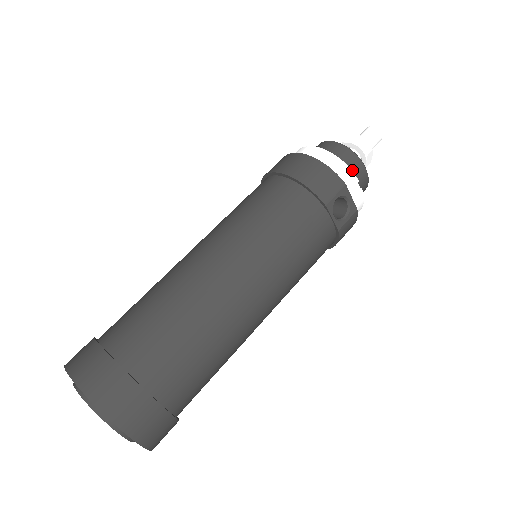
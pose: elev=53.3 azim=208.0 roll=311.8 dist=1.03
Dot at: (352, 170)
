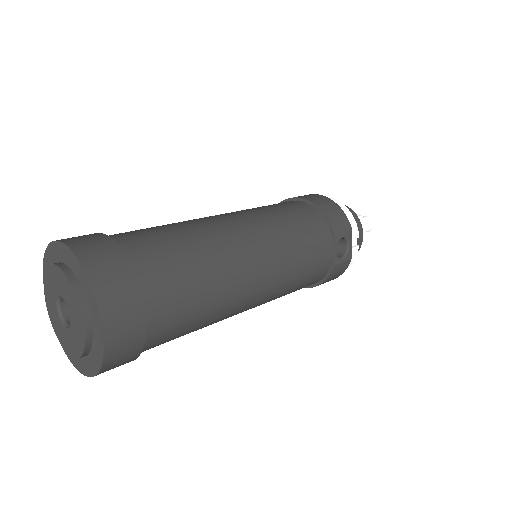
Dot at: occluded
